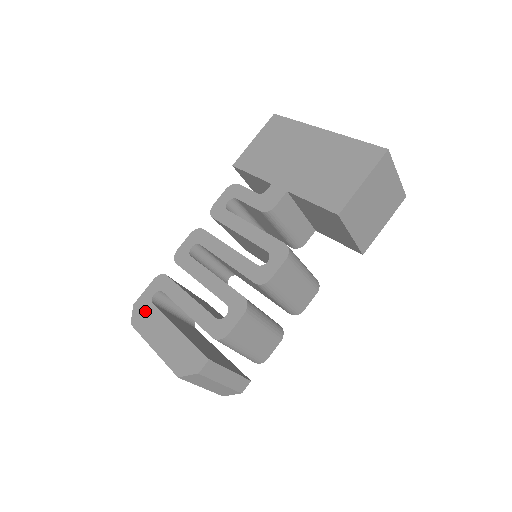
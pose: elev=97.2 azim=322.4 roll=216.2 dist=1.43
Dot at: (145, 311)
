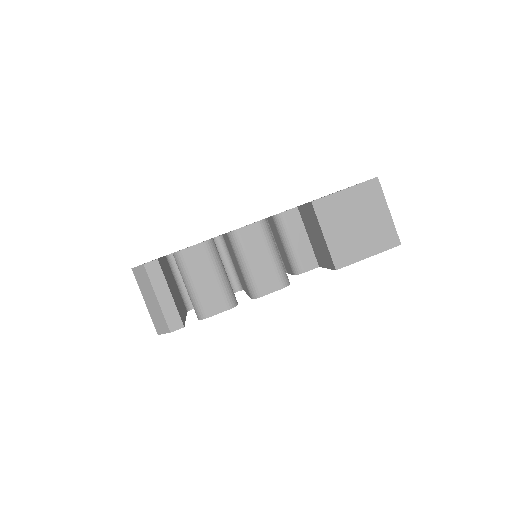
Dot at: occluded
